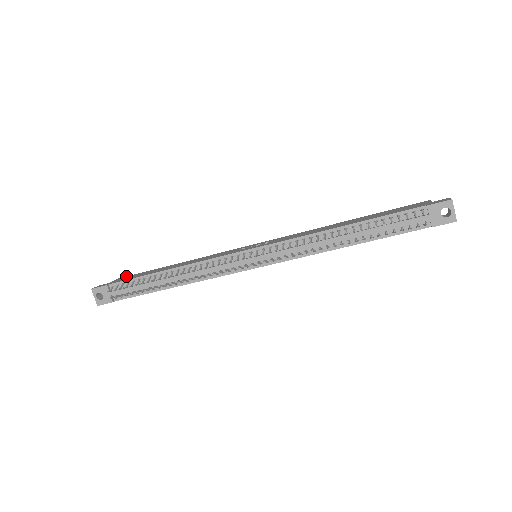
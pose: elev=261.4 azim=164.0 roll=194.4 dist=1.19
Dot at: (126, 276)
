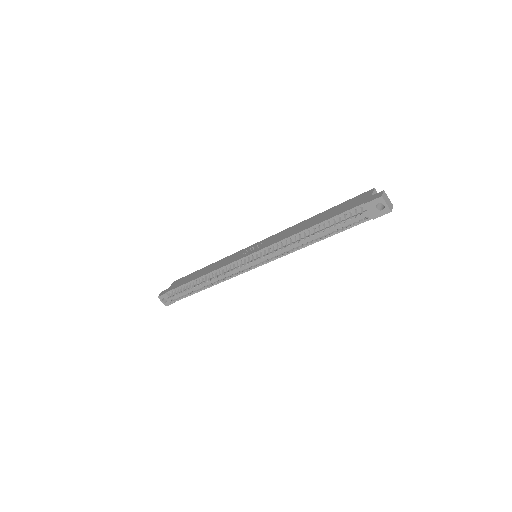
Dot at: (178, 279)
